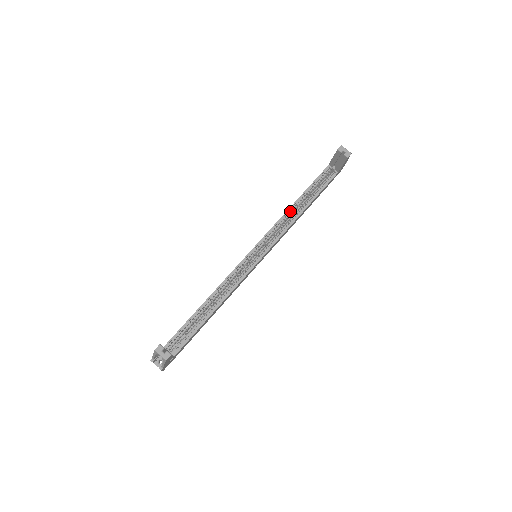
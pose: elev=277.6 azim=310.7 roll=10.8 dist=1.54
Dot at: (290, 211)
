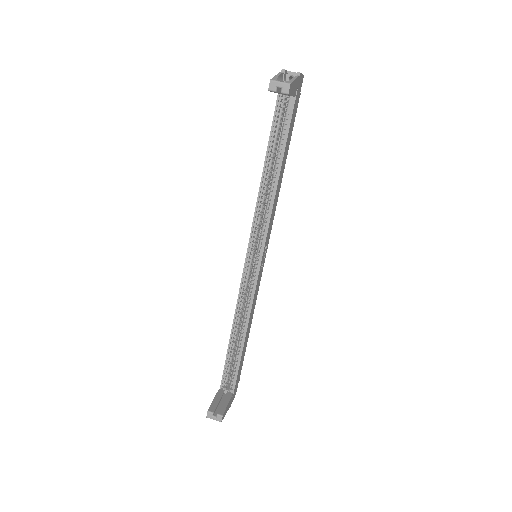
Dot at: (263, 187)
